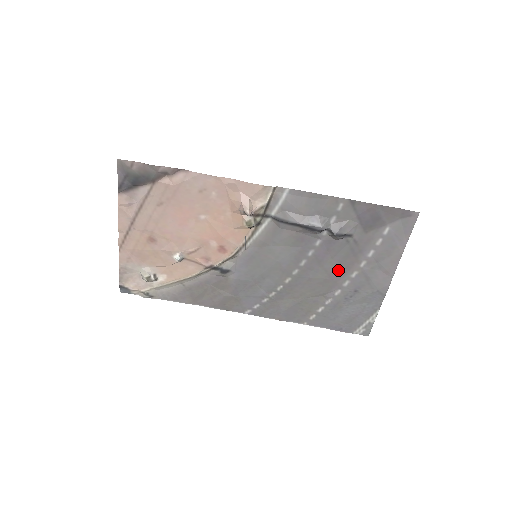
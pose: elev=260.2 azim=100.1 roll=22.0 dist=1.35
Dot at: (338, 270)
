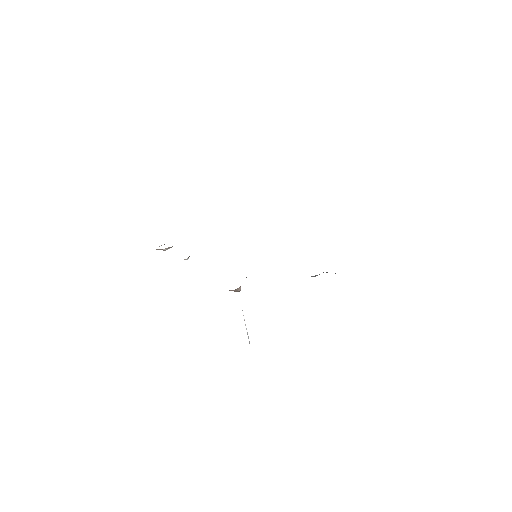
Dot at: occluded
